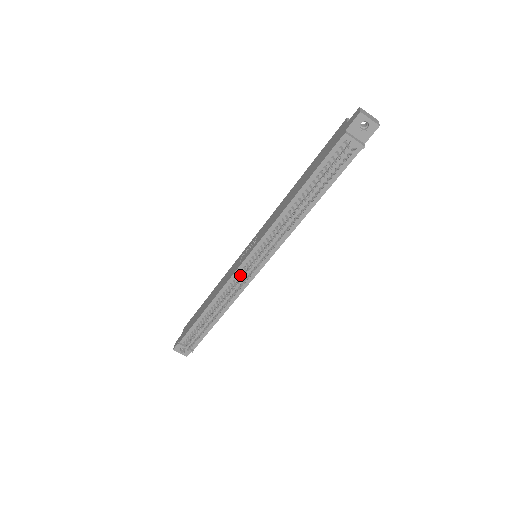
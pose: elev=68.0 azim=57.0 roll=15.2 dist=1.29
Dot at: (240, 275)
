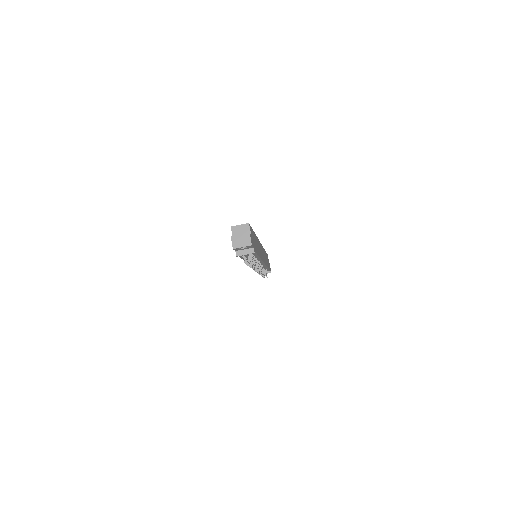
Dot at: occluded
